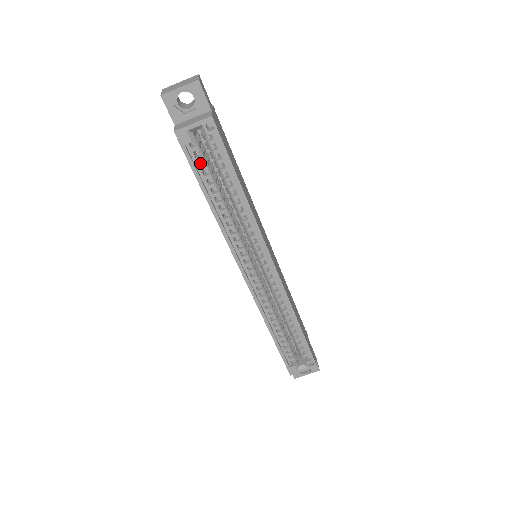
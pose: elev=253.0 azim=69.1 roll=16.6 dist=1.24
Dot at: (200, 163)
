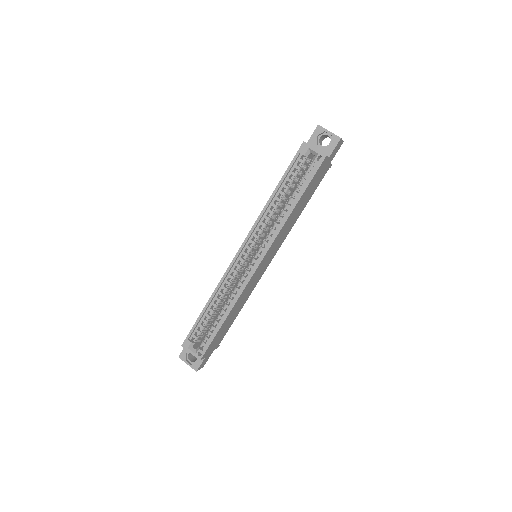
Dot at: (295, 172)
